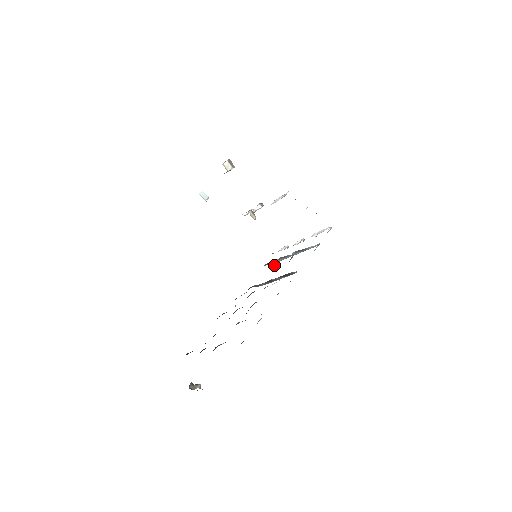
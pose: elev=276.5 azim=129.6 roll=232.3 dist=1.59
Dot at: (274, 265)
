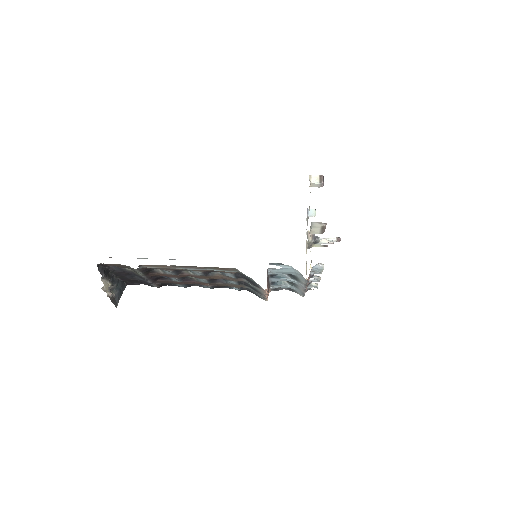
Dot at: (277, 283)
